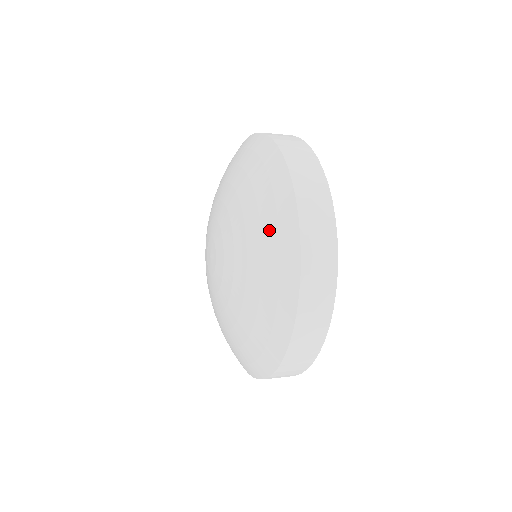
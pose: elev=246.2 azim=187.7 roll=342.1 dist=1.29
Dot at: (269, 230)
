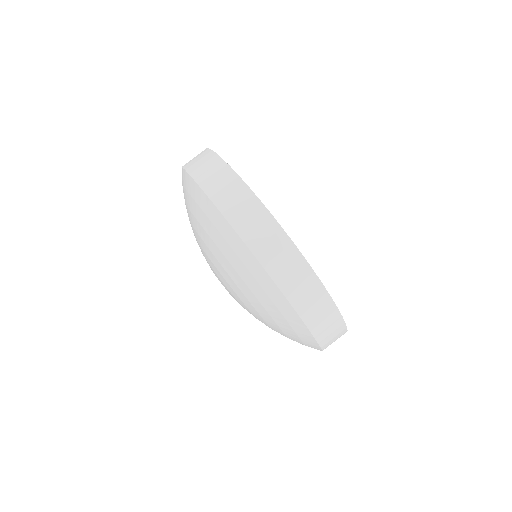
Dot at: (231, 257)
